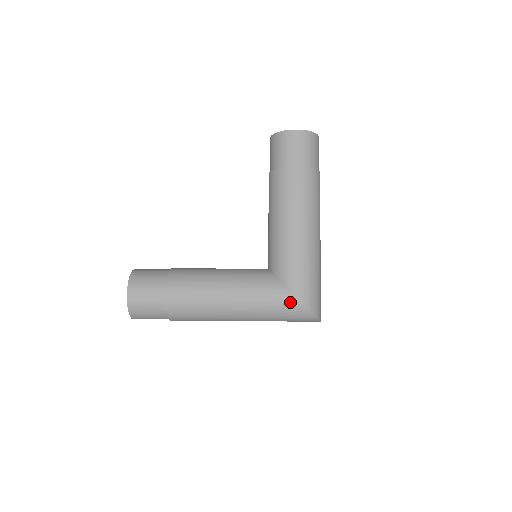
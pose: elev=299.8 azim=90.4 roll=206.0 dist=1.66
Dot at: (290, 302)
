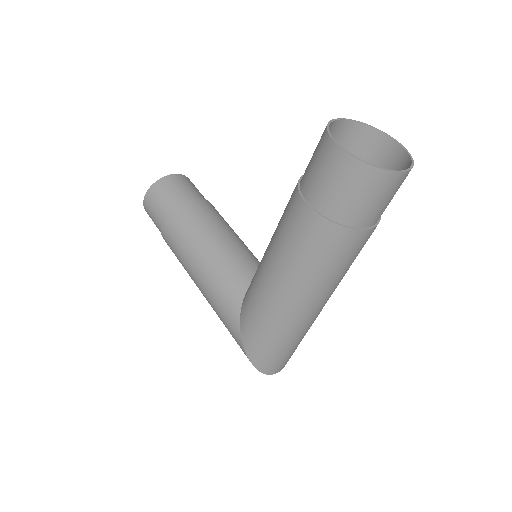
Dot at: (235, 336)
